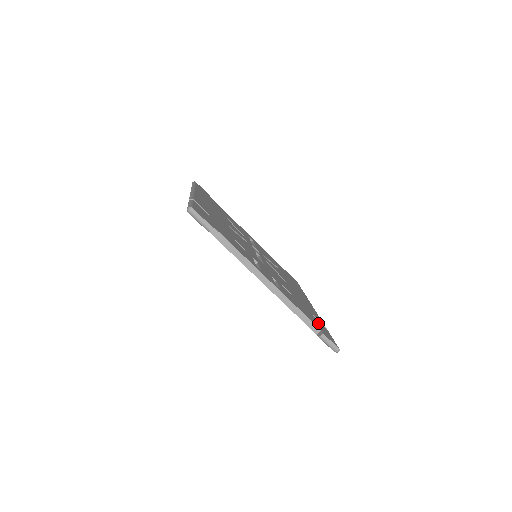
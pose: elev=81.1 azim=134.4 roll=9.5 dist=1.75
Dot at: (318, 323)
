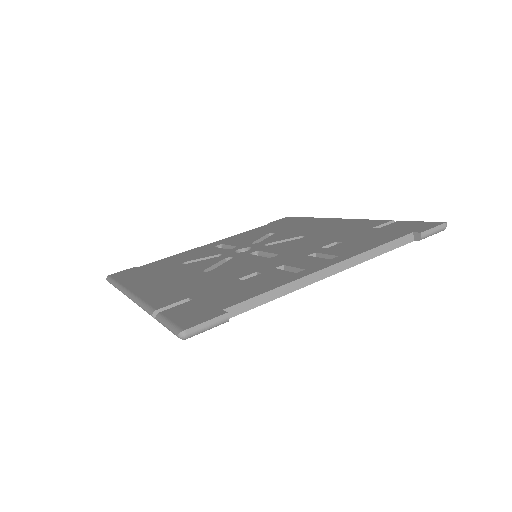
Dot at: (391, 229)
